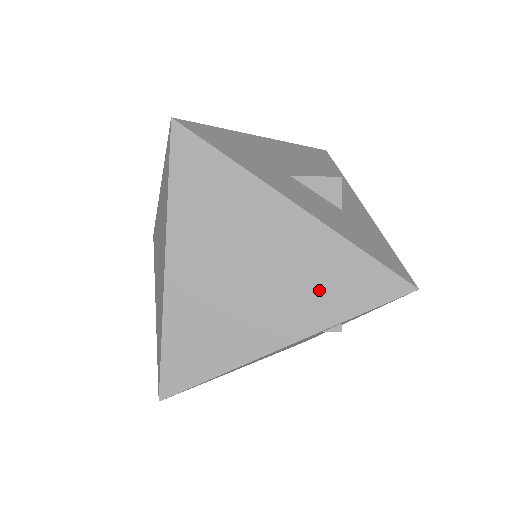
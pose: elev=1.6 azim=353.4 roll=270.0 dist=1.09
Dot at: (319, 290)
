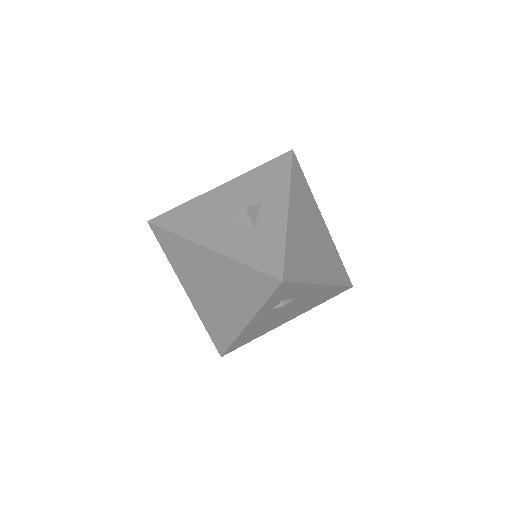
Dot at: (242, 291)
